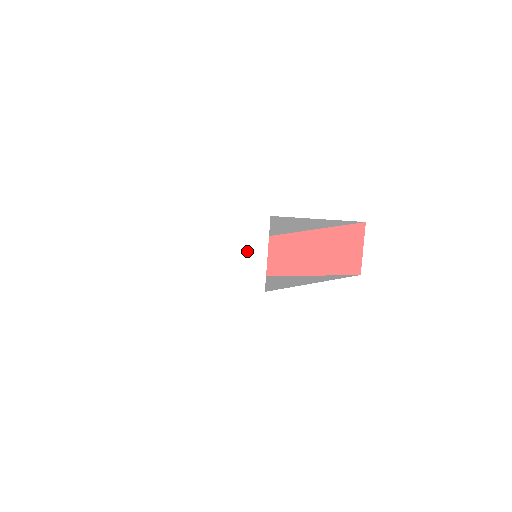
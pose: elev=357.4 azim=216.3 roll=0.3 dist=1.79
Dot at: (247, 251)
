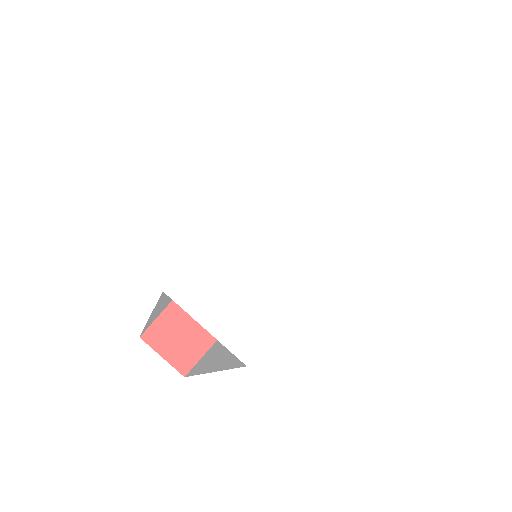
Dot at: (364, 134)
